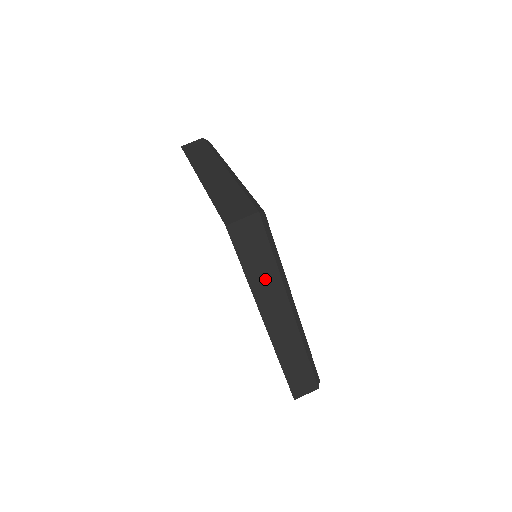
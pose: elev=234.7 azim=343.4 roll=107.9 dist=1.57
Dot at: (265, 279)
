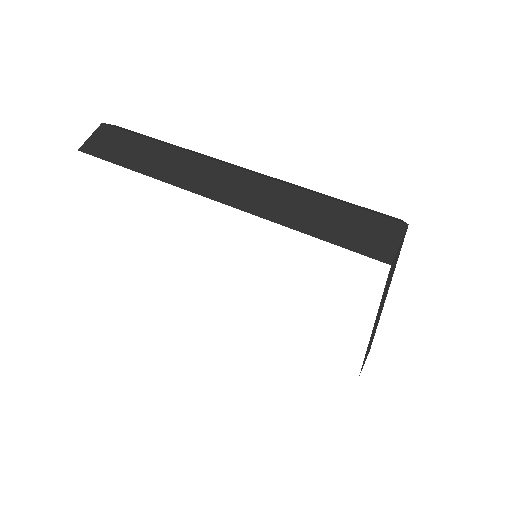
Dot at: (385, 293)
